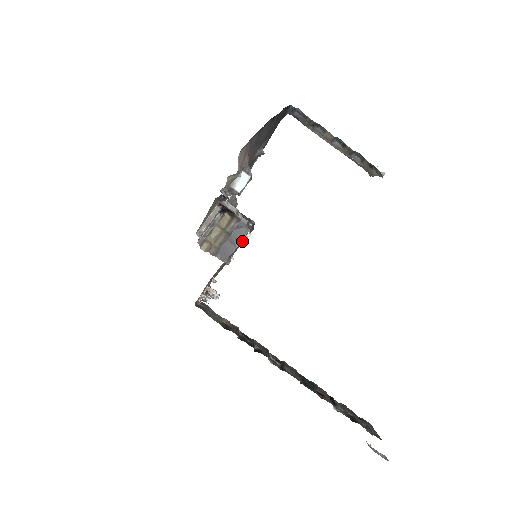
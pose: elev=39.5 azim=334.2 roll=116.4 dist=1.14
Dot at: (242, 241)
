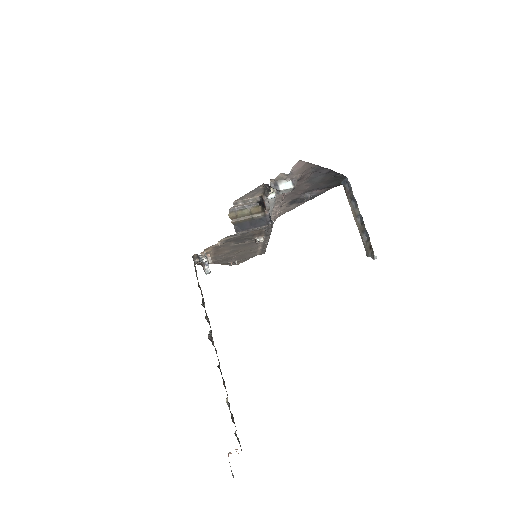
Dot at: (252, 255)
